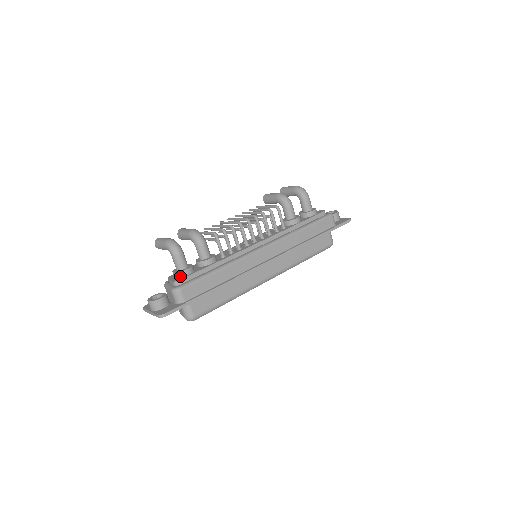
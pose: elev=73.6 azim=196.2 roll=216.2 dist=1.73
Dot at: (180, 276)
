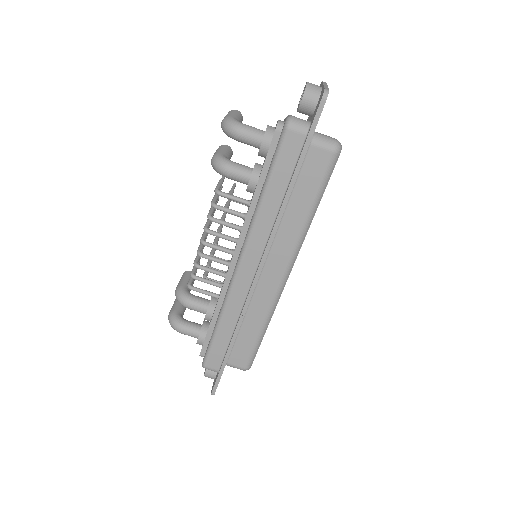
Dot at: occluded
